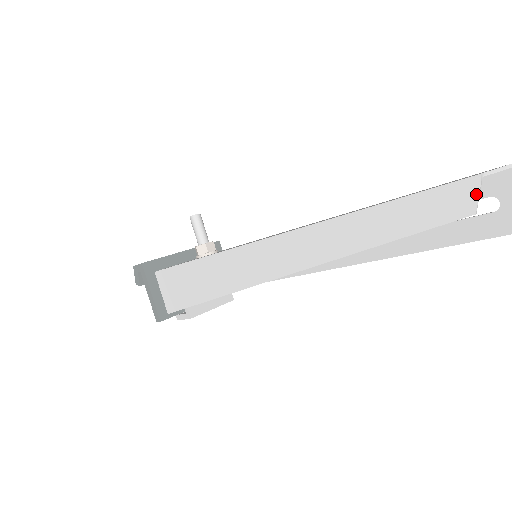
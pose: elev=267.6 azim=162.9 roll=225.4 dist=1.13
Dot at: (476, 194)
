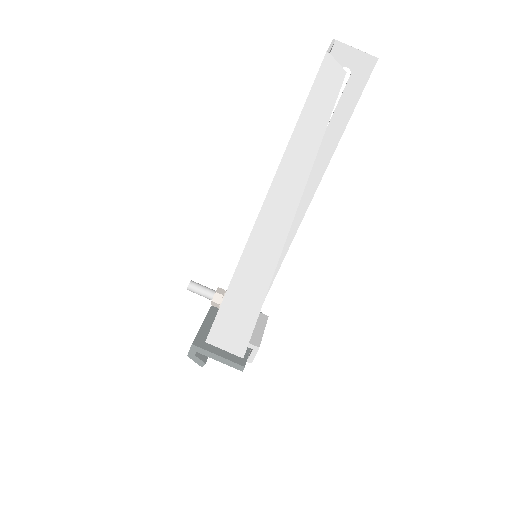
Dot at: (335, 63)
